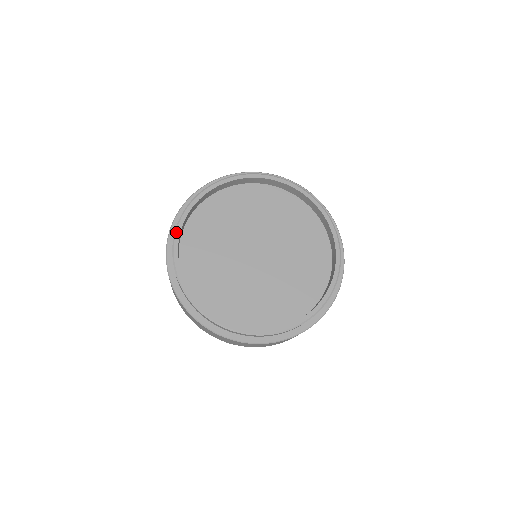
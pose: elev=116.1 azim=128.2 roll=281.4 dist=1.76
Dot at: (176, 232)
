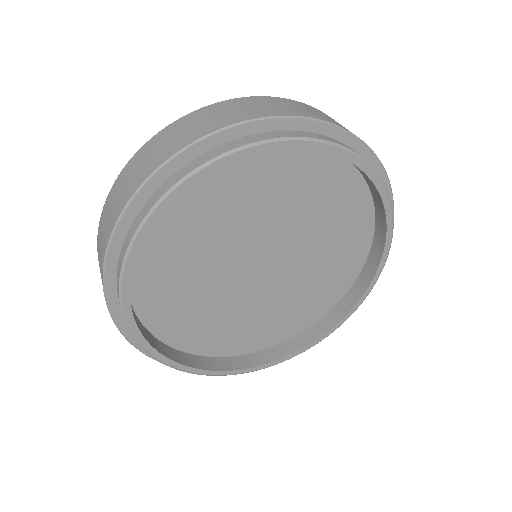
Dot at: (126, 264)
